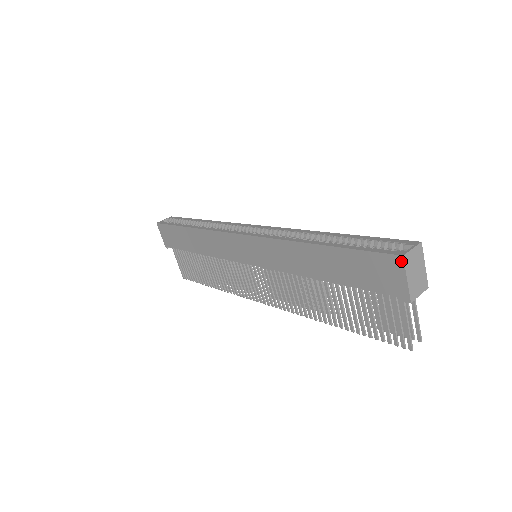
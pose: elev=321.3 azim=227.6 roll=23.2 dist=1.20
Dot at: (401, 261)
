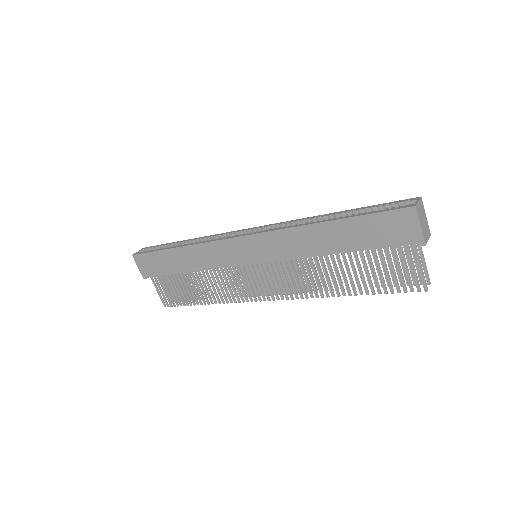
Dot at: (414, 211)
